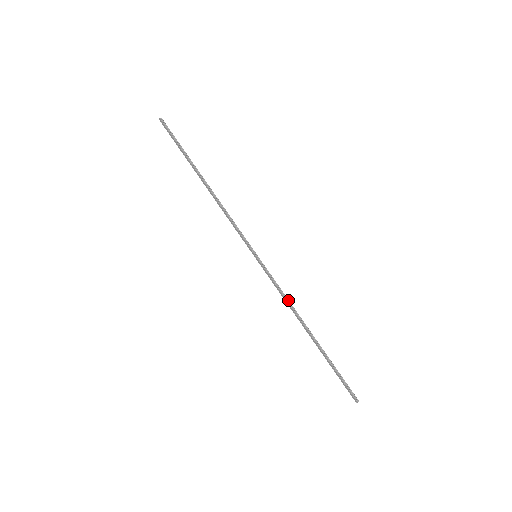
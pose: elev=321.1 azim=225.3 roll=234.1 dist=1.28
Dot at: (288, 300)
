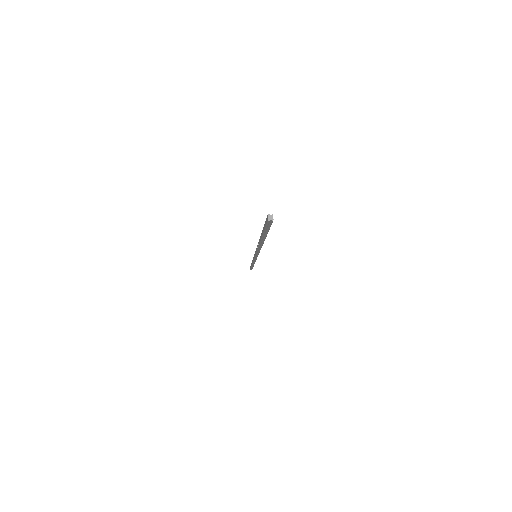
Dot at: occluded
